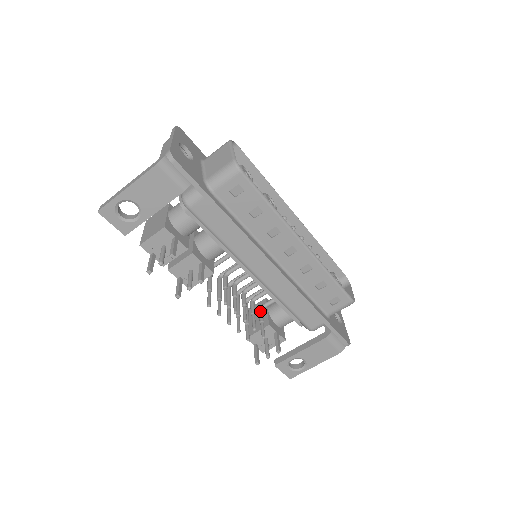
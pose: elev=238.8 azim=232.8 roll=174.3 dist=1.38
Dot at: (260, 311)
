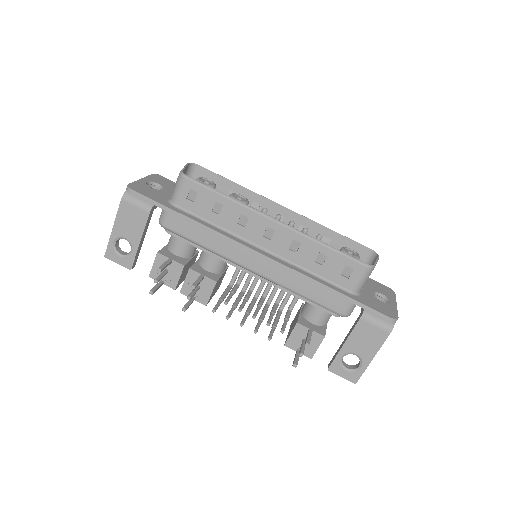
Dot at: (286, 312)
